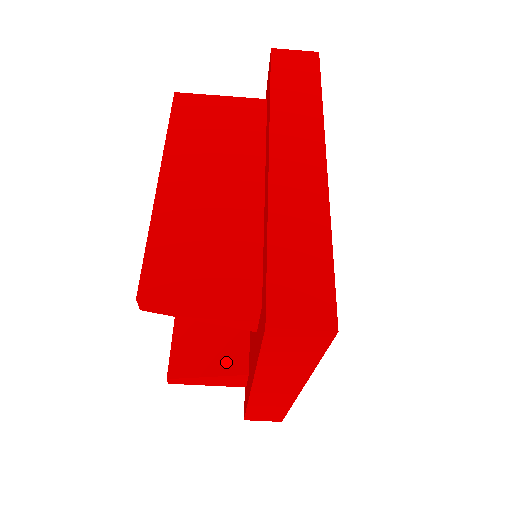
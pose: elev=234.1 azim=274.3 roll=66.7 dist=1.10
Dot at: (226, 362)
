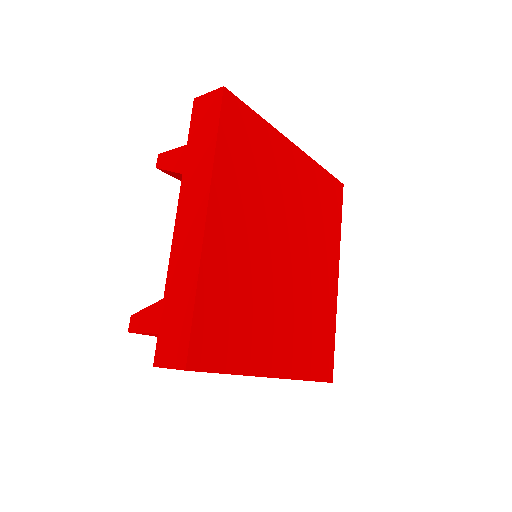
Dot at: occluded
